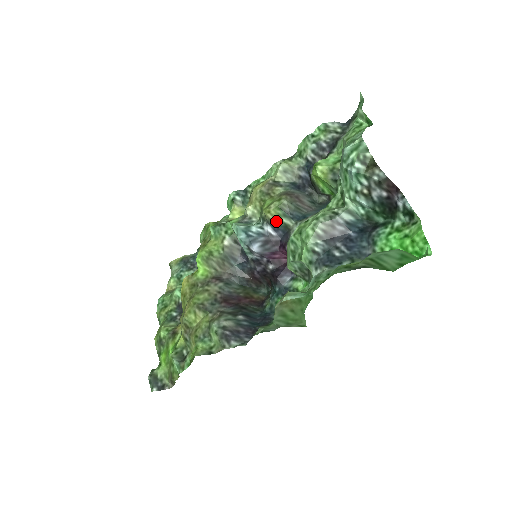
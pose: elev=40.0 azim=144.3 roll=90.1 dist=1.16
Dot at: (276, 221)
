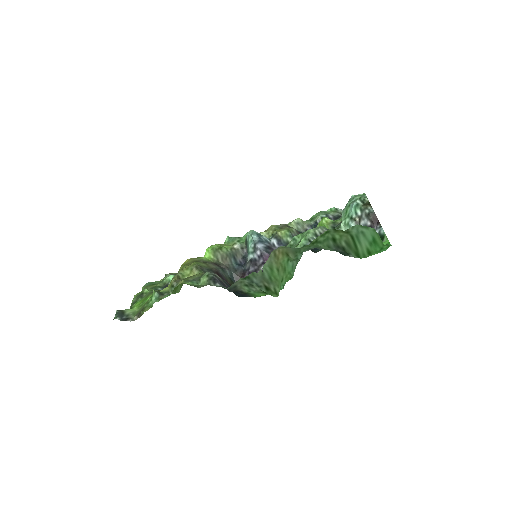
Dot at: (282, 238)
